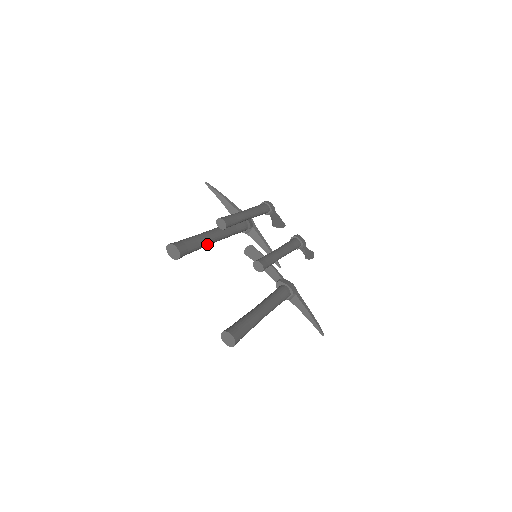
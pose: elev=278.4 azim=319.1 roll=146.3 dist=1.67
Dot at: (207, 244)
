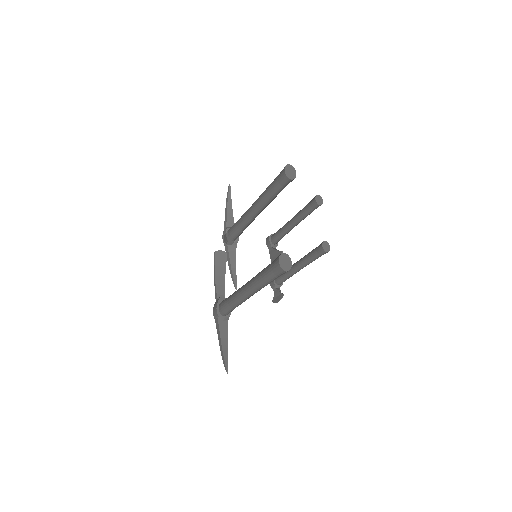
Dot at: (268, 204)
